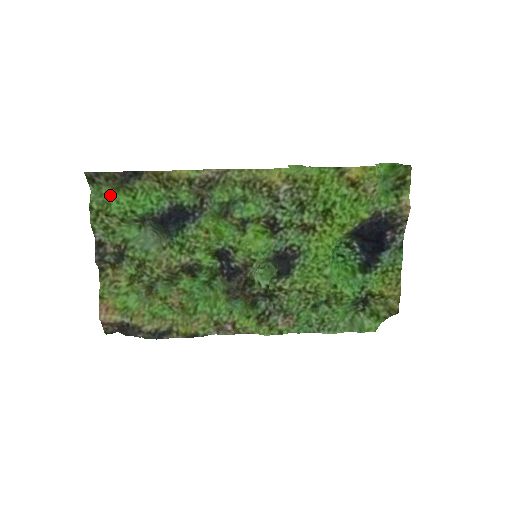
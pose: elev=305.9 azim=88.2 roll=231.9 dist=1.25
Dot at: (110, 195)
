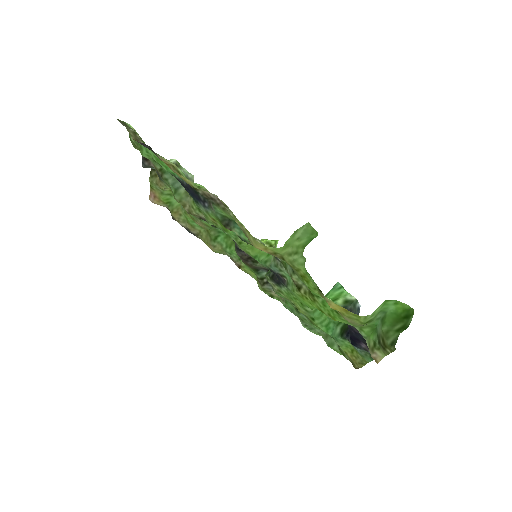
Dot at: occluded
